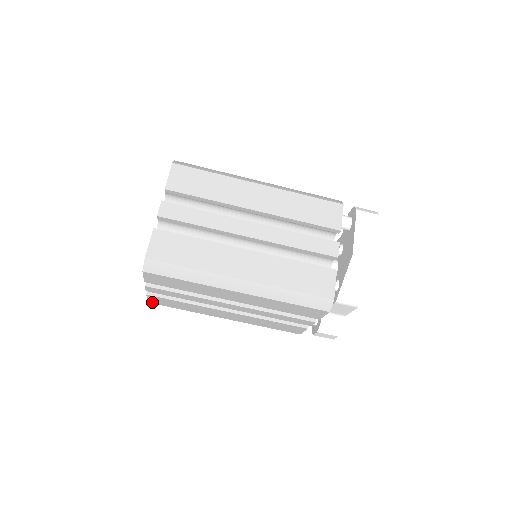
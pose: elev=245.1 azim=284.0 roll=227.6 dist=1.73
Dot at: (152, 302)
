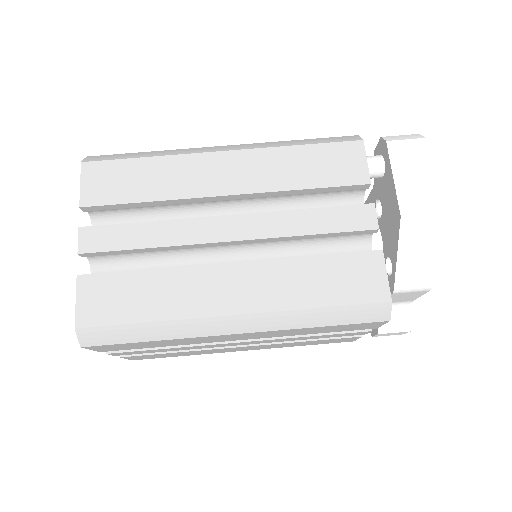
Dot at: (136, 359)
